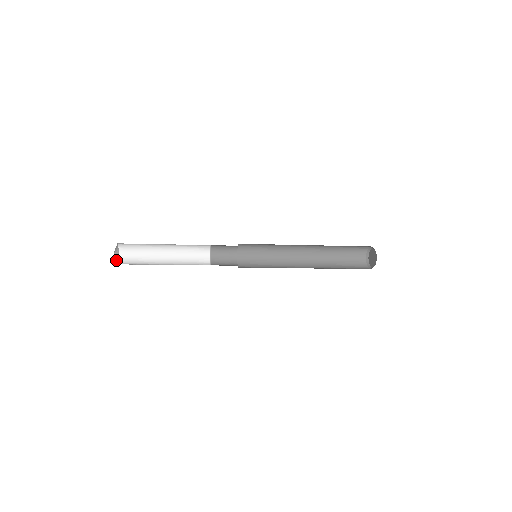
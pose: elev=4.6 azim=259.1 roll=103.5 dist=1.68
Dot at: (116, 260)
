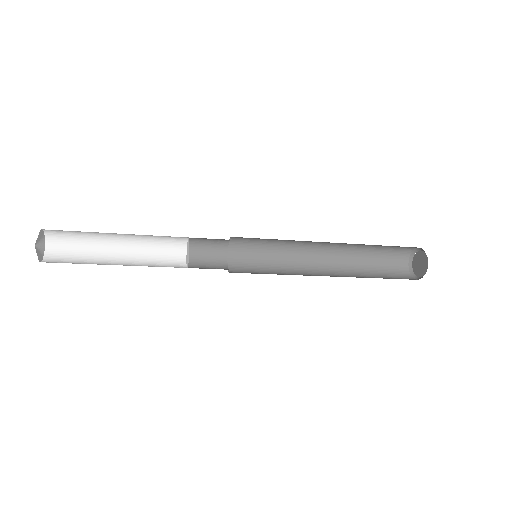
Dot at: occluded
